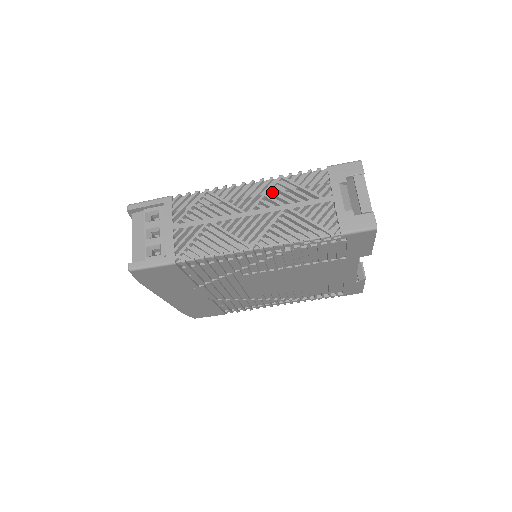
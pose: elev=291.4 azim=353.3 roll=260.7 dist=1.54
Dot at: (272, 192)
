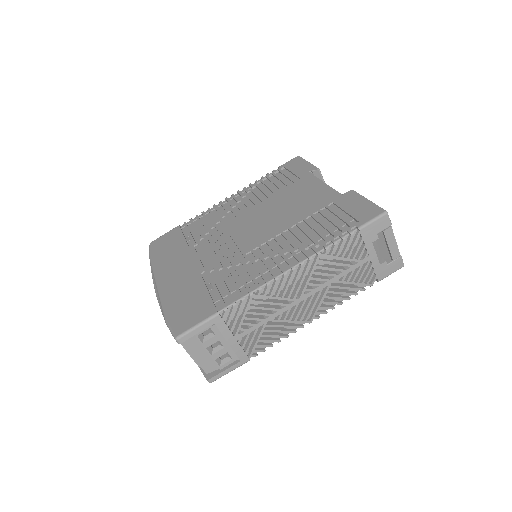
Dot at: (316, 273)
